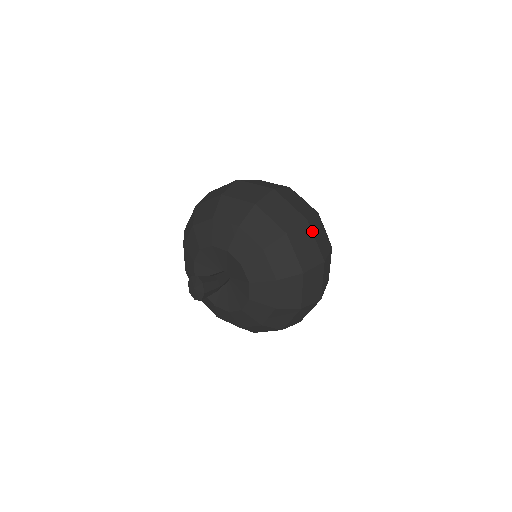
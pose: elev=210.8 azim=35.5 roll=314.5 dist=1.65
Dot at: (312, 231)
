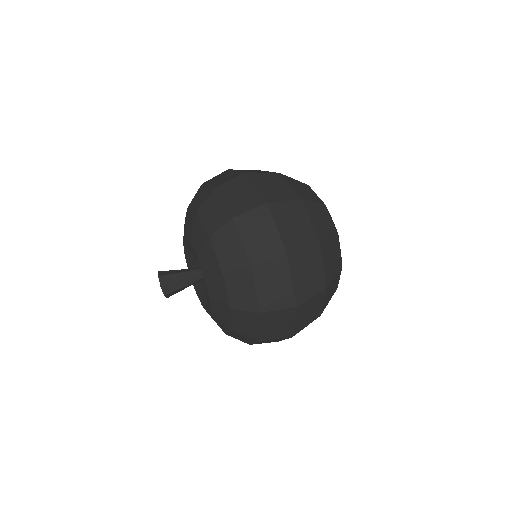
Dot at: (233, 170)
